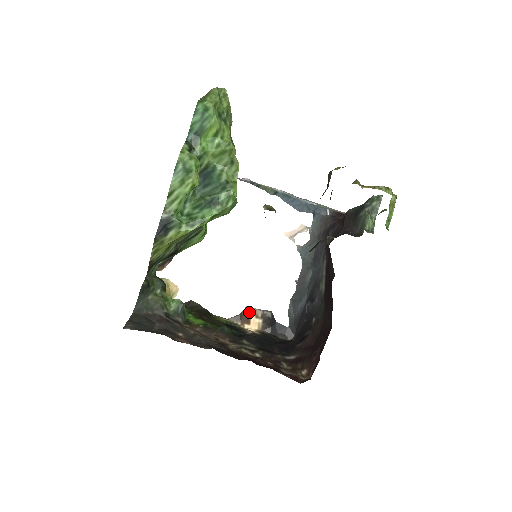
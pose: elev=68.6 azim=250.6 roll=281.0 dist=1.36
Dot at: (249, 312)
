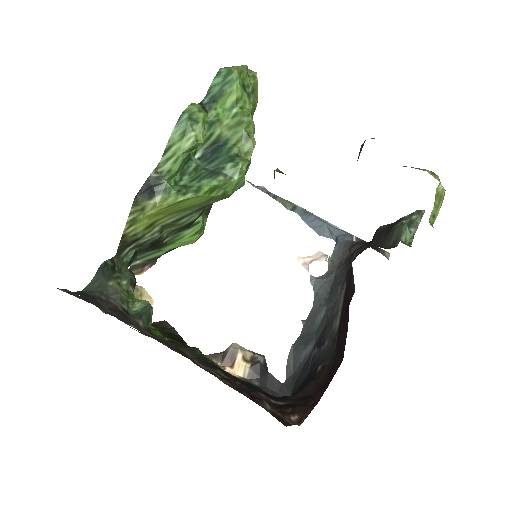
Dot at: (235, 350)
